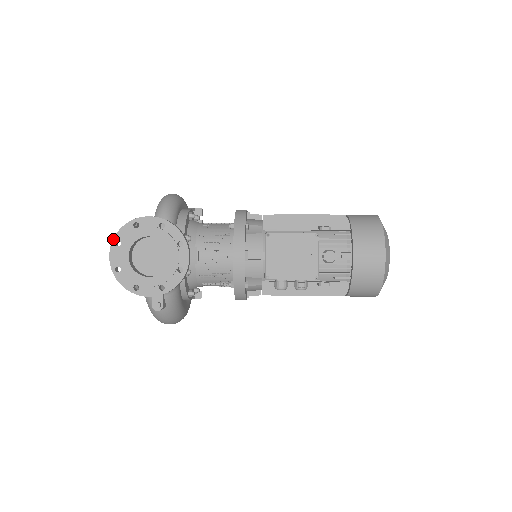
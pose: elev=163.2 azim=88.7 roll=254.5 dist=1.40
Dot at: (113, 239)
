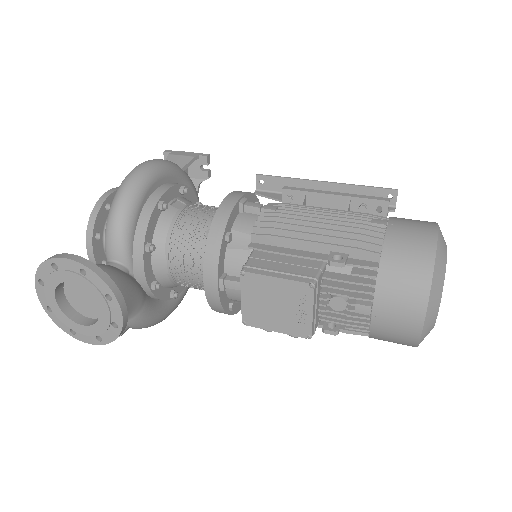
Dot at: (35, 276)
